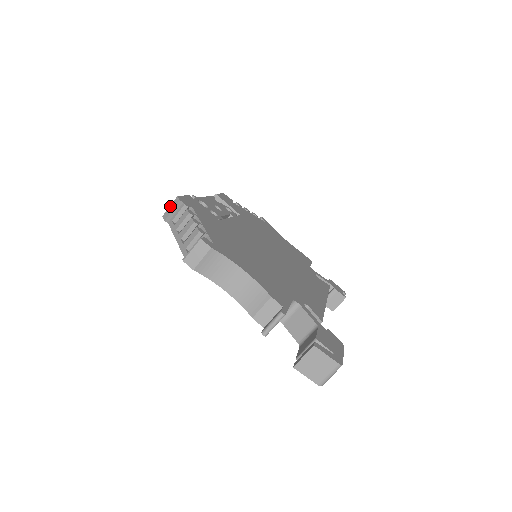
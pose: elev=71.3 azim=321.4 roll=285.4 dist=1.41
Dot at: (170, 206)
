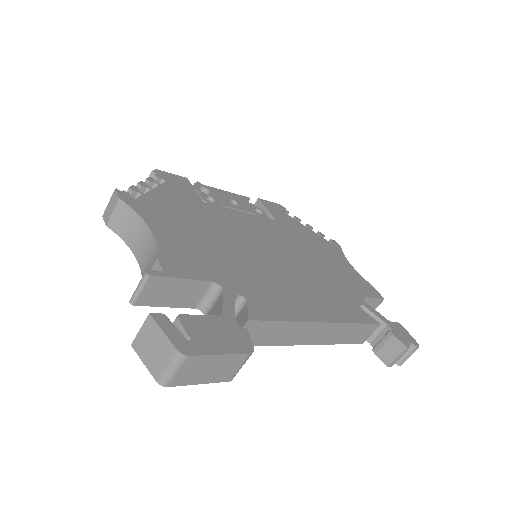
Dot at: occluded
